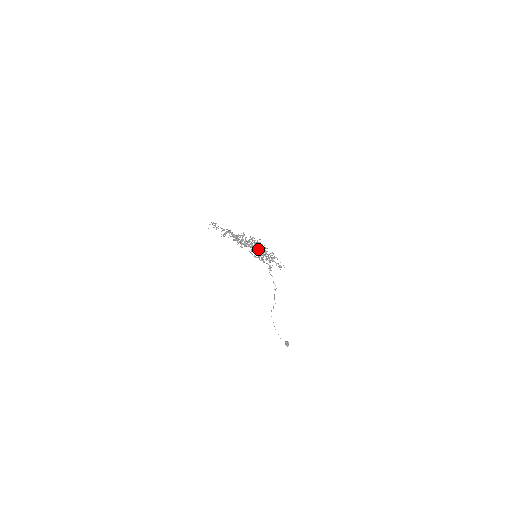
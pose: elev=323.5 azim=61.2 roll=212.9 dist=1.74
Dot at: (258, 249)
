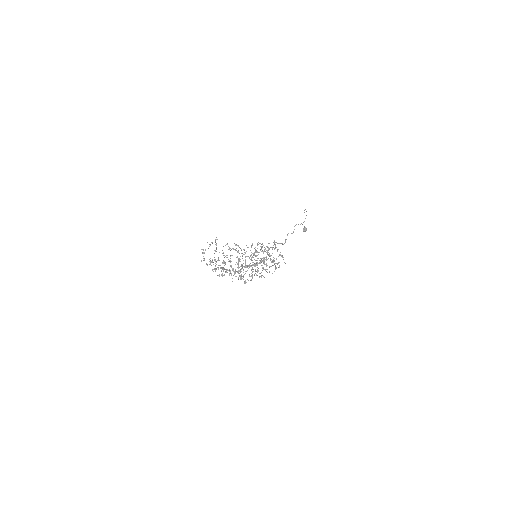
Dot at: occluded
